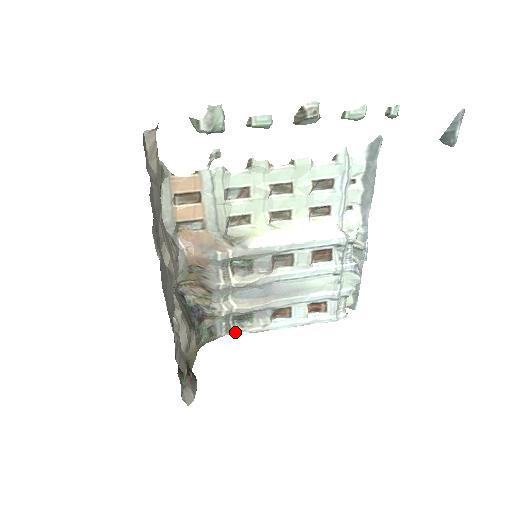
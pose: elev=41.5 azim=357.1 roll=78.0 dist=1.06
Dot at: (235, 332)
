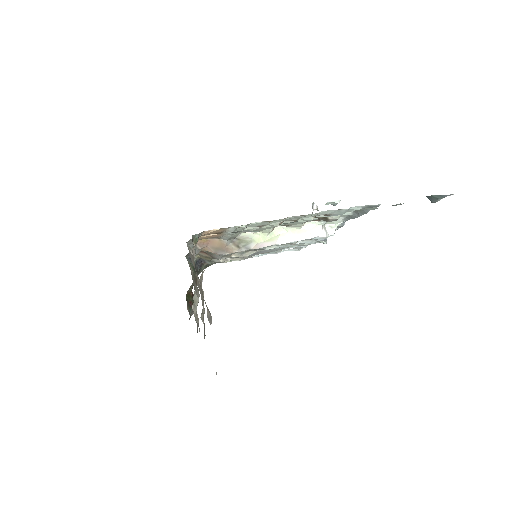
Dot at: (224, 262)
